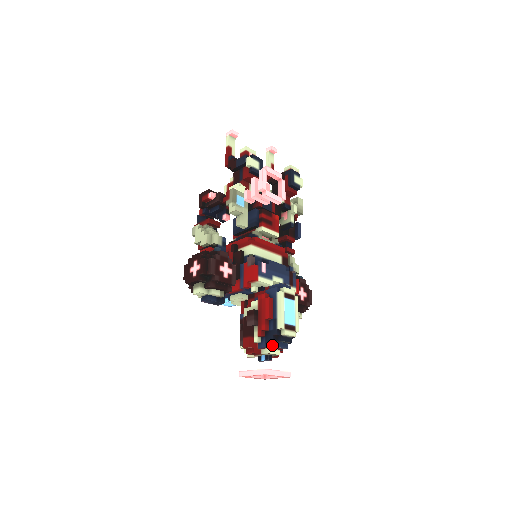
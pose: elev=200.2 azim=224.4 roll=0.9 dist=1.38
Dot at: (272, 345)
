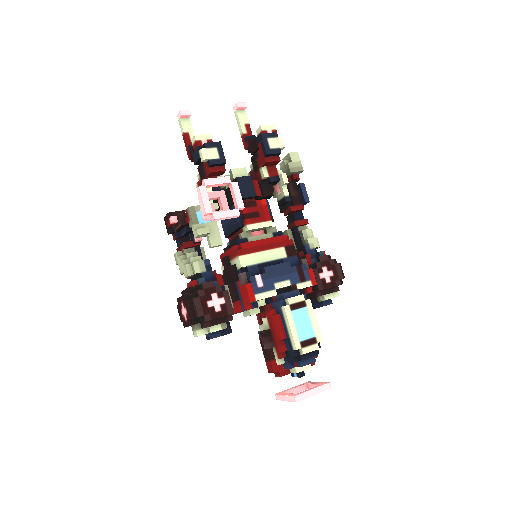
Dot at: (296, 365)
